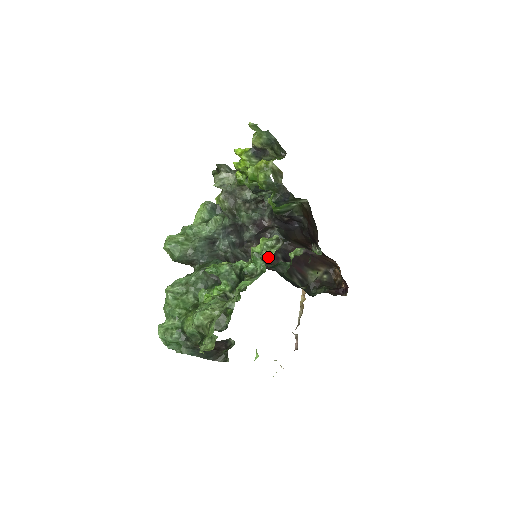
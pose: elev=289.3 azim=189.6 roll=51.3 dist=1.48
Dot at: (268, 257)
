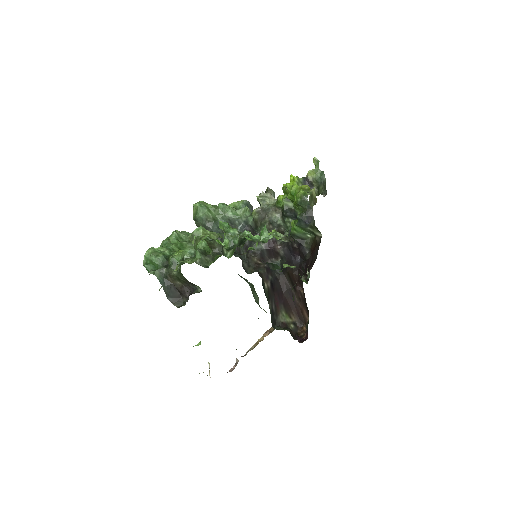
Dot at: (262, 269)
